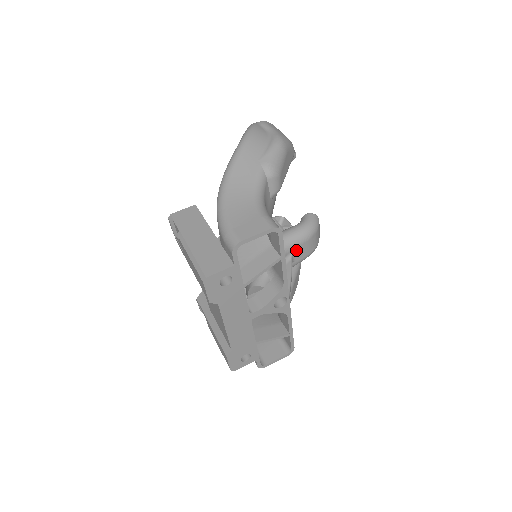
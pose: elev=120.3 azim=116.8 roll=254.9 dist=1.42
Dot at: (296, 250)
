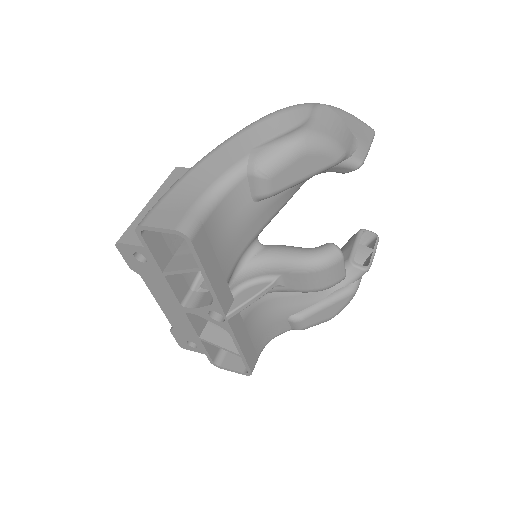
Dot at: (286, 275)
